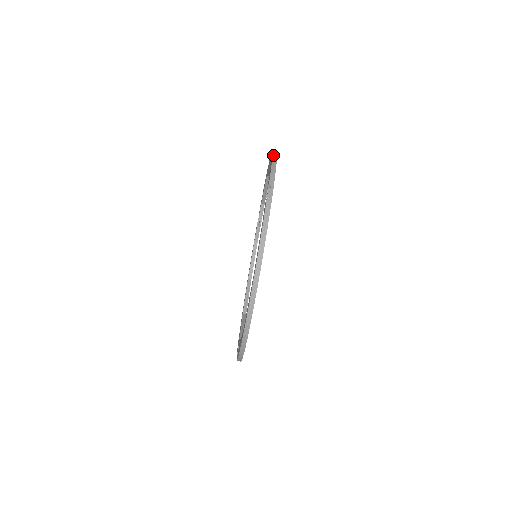
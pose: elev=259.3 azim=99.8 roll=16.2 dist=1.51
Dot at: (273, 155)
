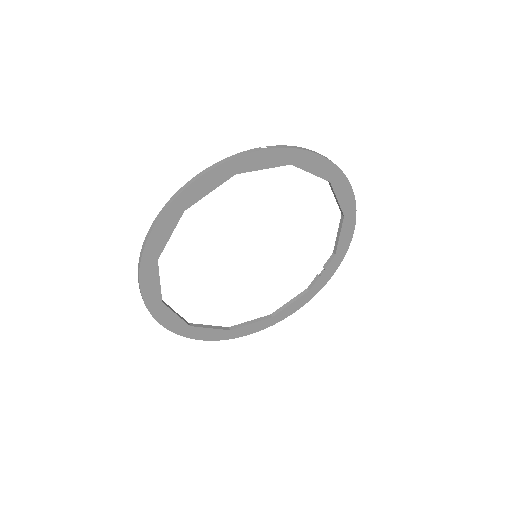
Dot at: (316, 152)
